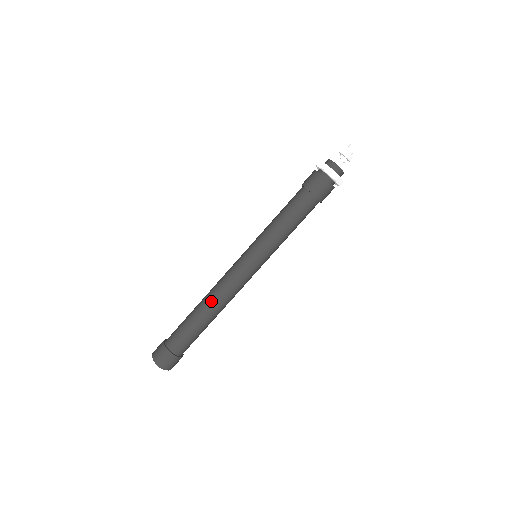
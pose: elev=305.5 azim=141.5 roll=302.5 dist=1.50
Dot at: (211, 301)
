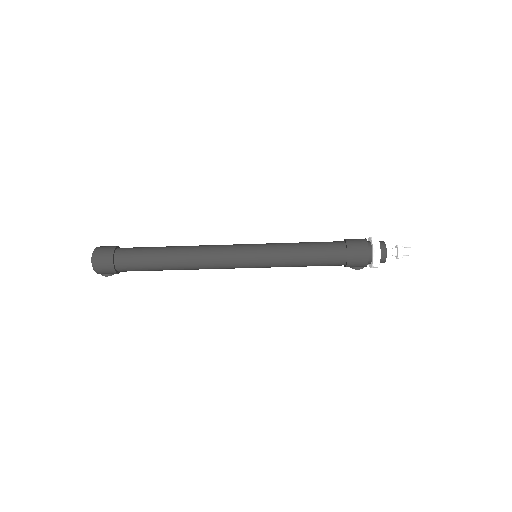
Dot at: (188, 248)
